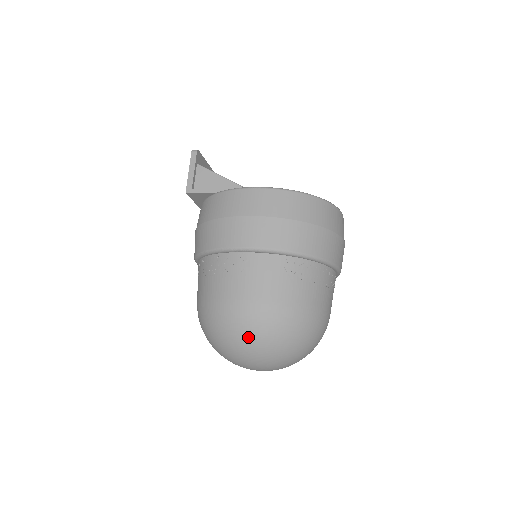
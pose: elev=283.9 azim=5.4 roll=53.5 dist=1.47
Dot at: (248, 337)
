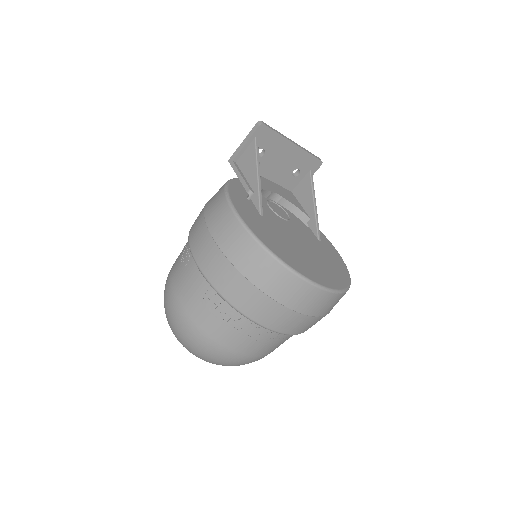
Dot at: (166, 314)
